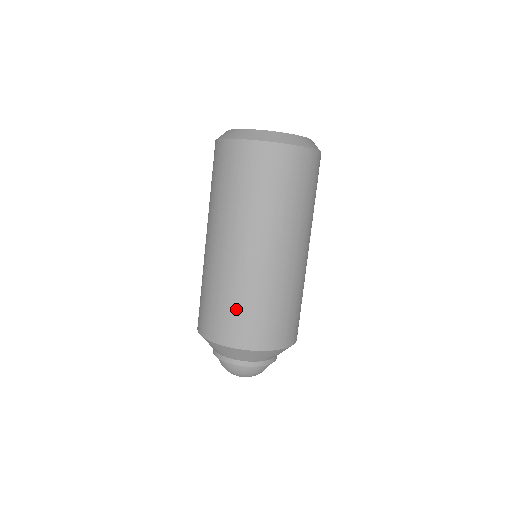
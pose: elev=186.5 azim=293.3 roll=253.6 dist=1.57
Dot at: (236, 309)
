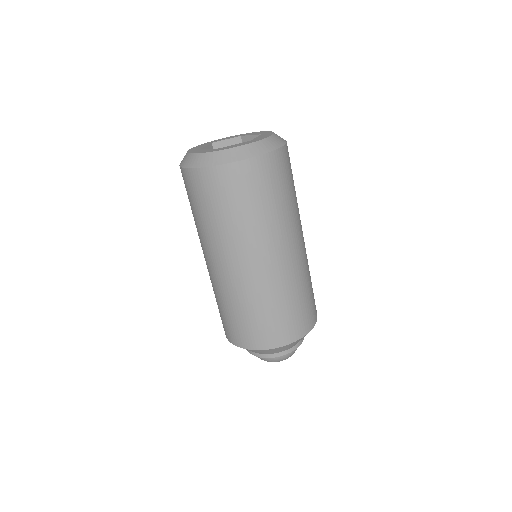
Dot at: (224, 313)
